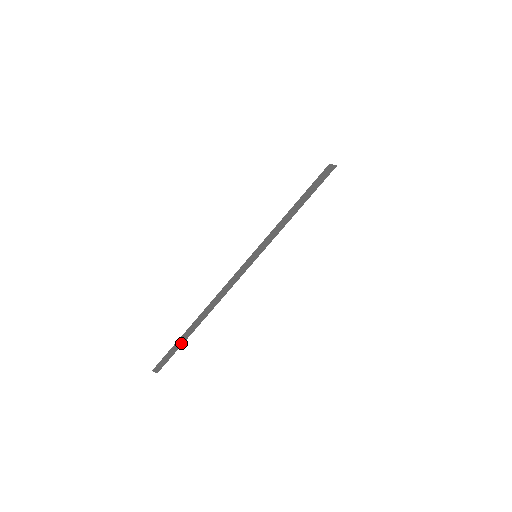
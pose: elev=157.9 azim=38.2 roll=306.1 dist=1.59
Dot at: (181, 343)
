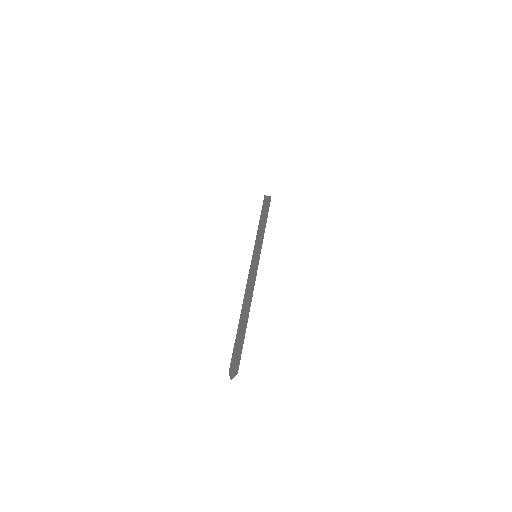
Dot at: (242, 336)
